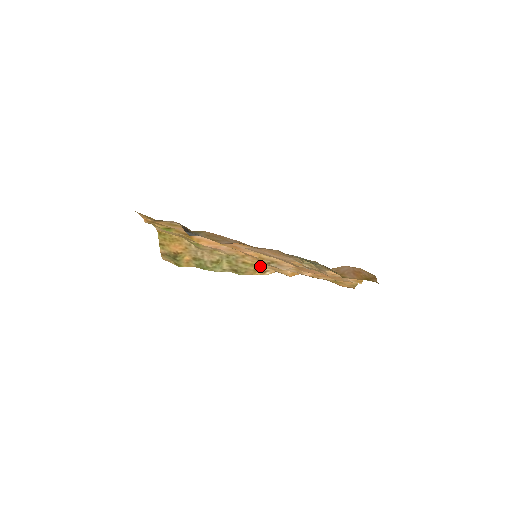
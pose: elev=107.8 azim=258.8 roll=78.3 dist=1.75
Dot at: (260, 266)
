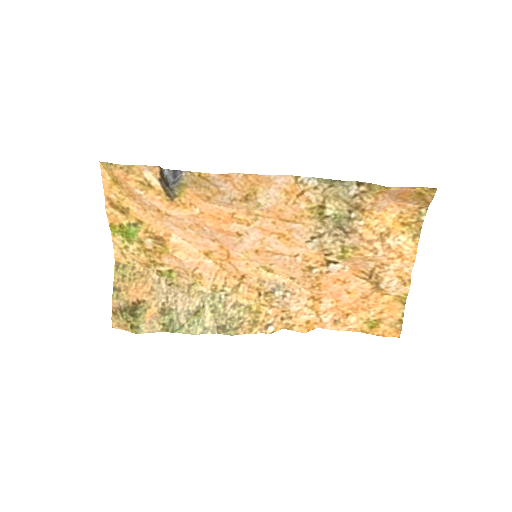
Dot at: (259, 312)
